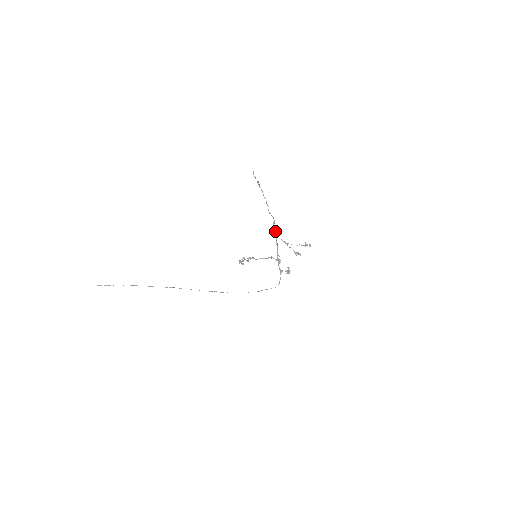
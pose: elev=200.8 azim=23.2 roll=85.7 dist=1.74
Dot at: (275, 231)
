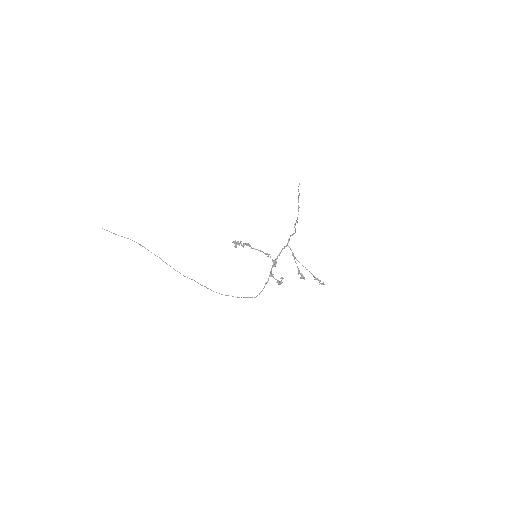
Dot at: (289, 239)
